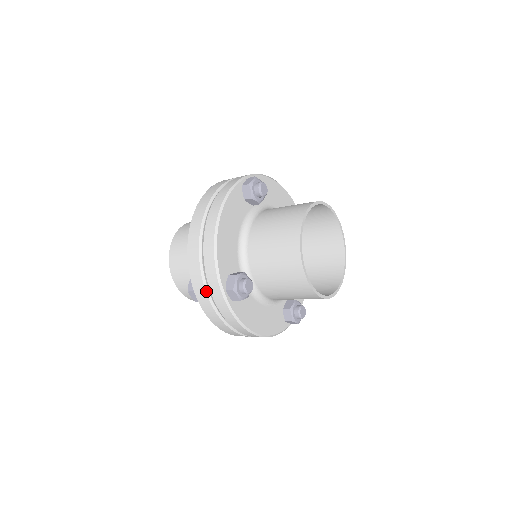
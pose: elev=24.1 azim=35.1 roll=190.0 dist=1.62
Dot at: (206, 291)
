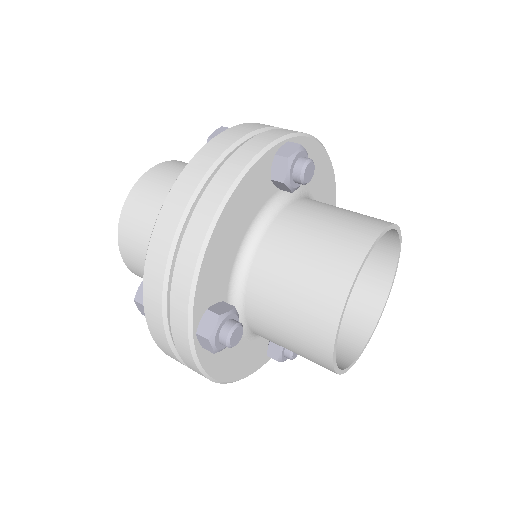
Dot at: (163, 318)
